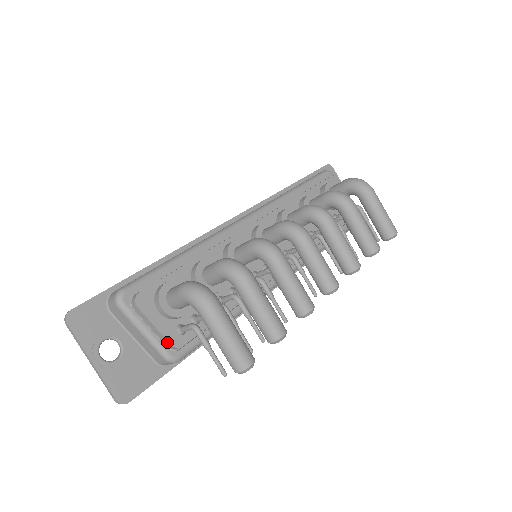
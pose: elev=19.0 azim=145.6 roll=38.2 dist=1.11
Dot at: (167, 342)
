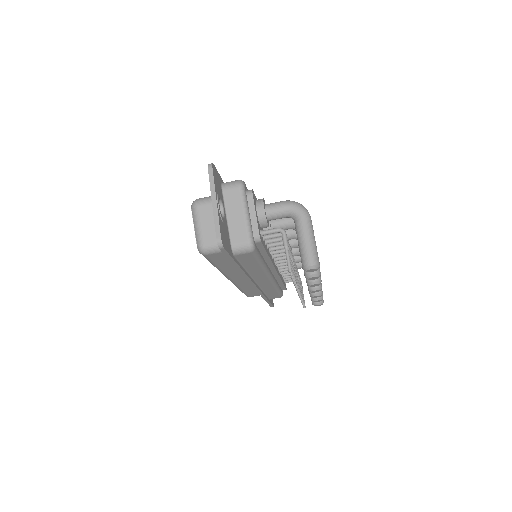
Dot at: (257, 231)
